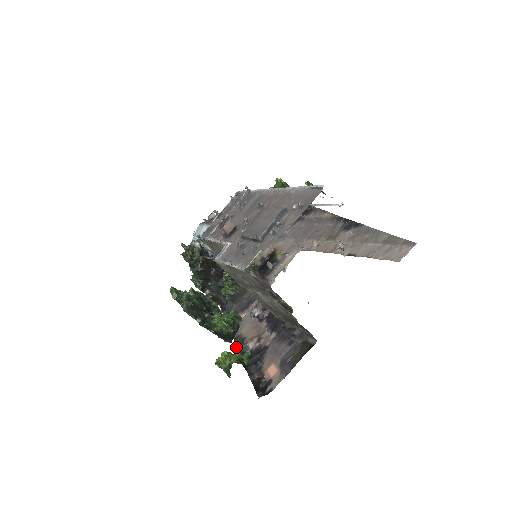
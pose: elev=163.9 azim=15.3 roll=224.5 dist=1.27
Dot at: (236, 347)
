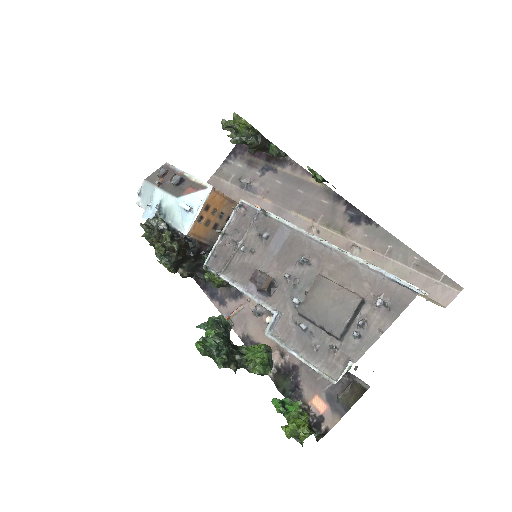
Dot at: occluded
